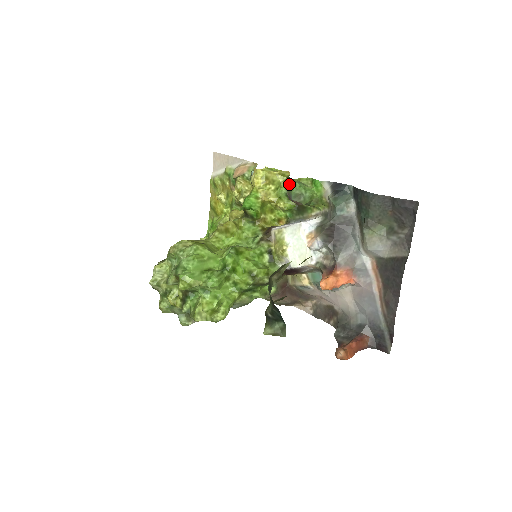
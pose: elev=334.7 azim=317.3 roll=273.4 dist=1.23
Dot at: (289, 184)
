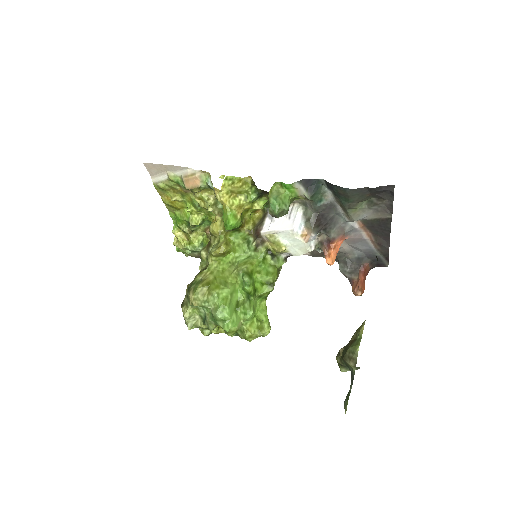
Dot at: (257, 189)
